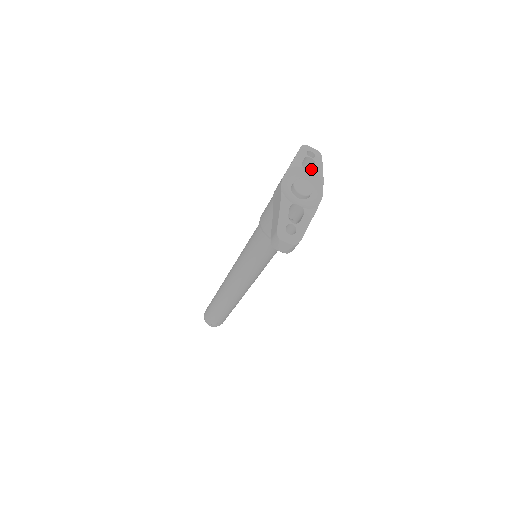
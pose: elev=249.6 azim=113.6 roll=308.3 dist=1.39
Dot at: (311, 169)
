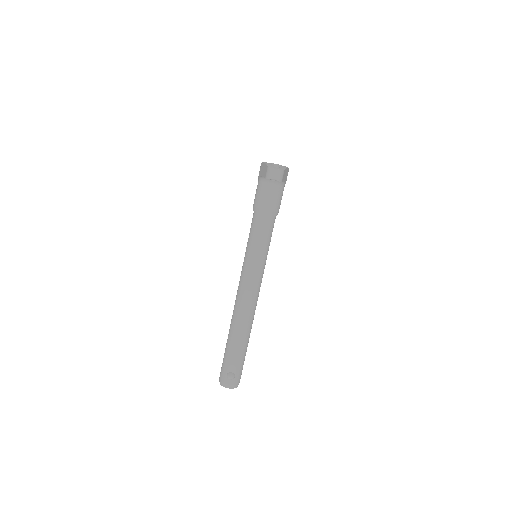
Dot at: occluded
